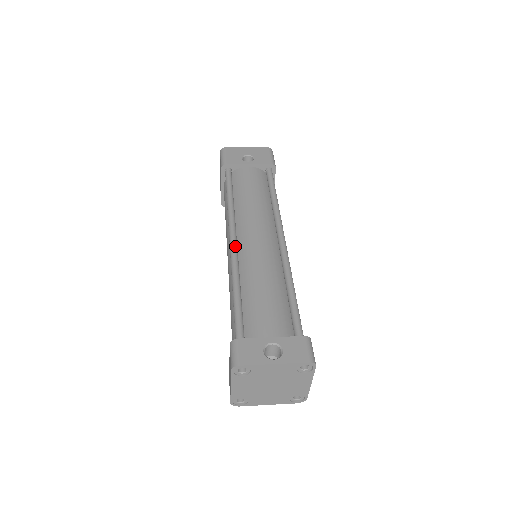
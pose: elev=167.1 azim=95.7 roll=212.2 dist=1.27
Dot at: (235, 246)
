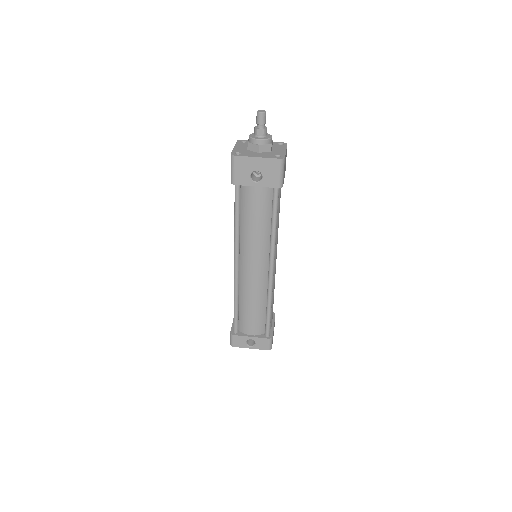
Dot at: (237, 273)
